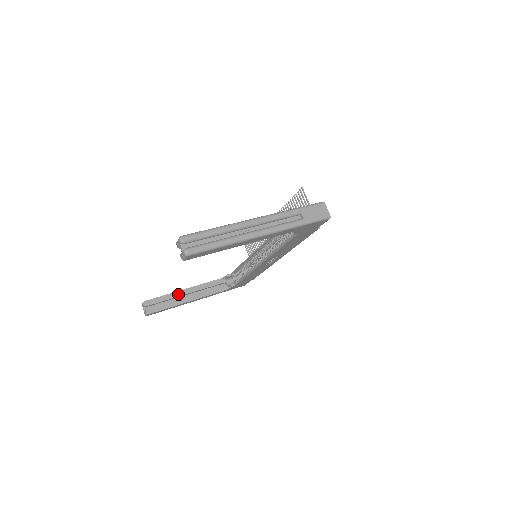
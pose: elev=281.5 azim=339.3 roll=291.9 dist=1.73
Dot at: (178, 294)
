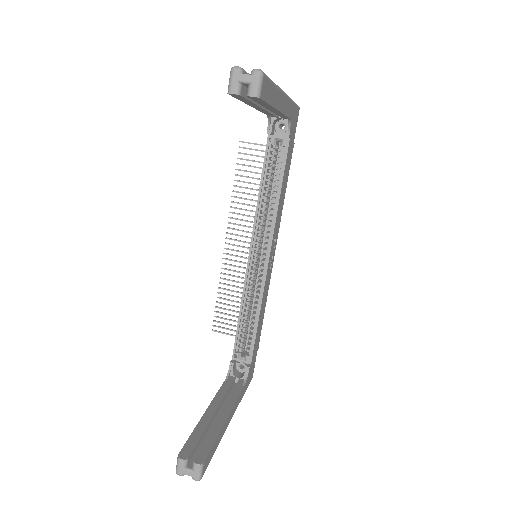
Dot at: (206, 419)
